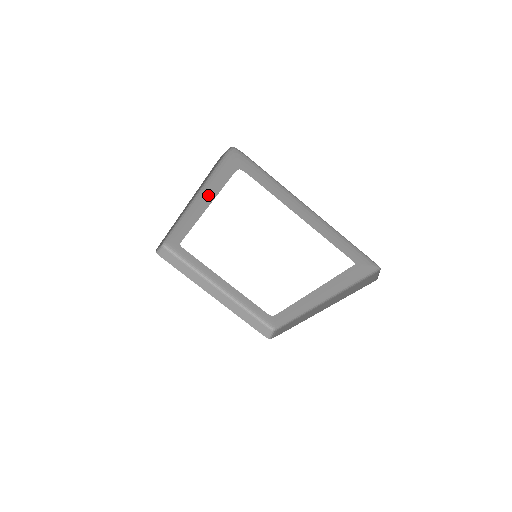
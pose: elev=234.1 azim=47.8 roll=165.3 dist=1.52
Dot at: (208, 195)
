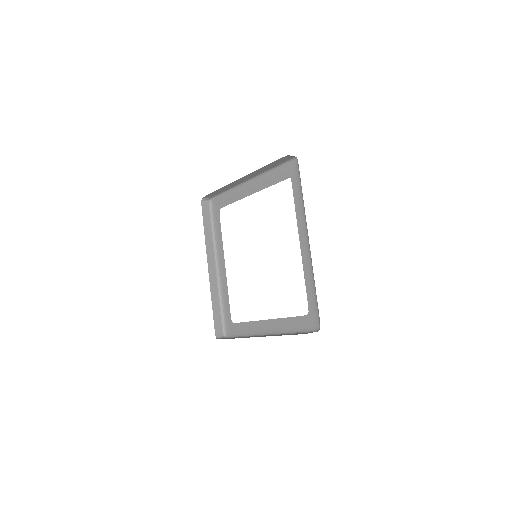
Dot at: (220, 250)
